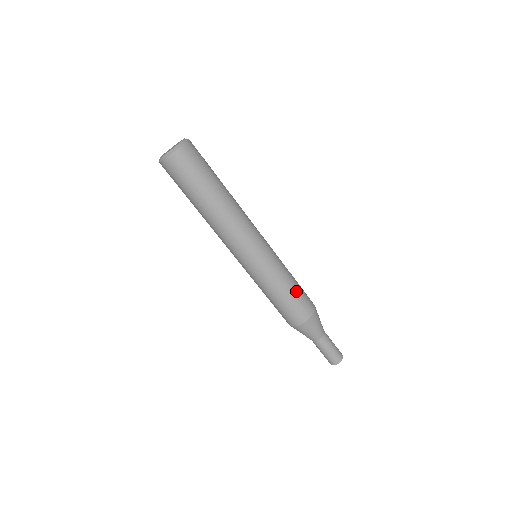
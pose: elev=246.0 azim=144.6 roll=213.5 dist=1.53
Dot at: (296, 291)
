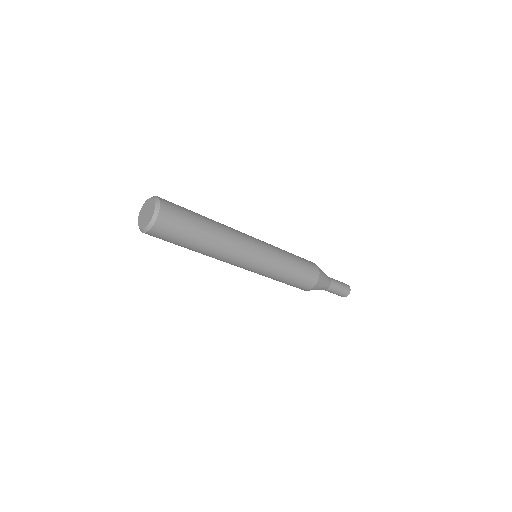
Dot at: (300, 264)
